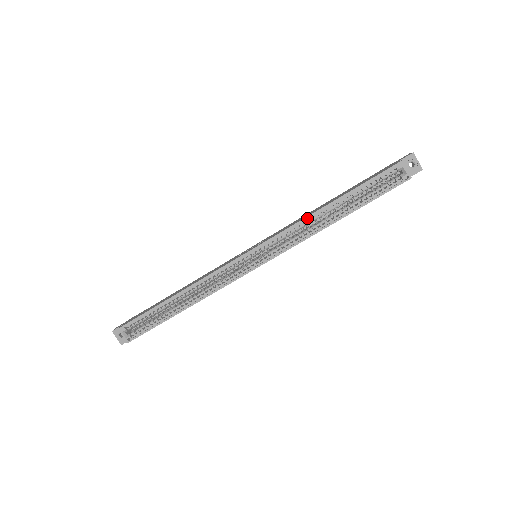
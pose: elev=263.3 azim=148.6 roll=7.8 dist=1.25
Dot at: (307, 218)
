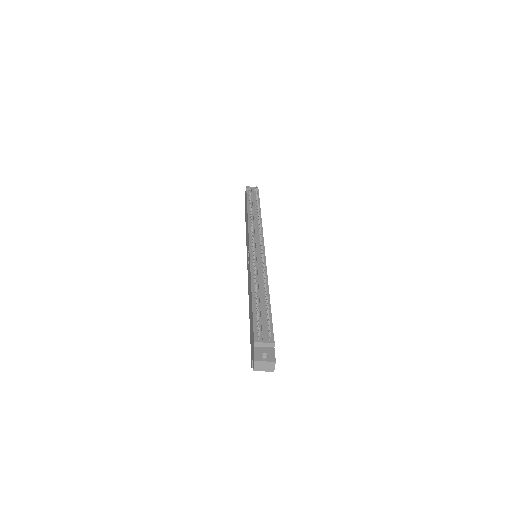
Dot at: occluded
